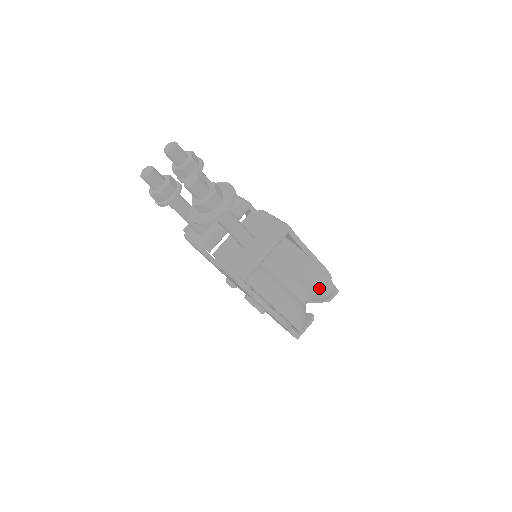
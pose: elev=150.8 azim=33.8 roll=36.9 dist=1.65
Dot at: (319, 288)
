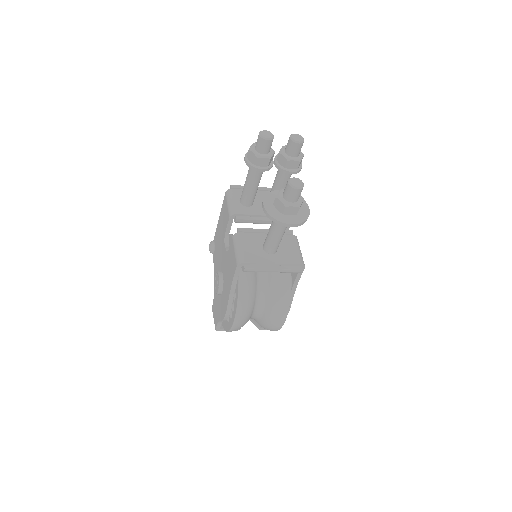
Dot at: (272, 321)
